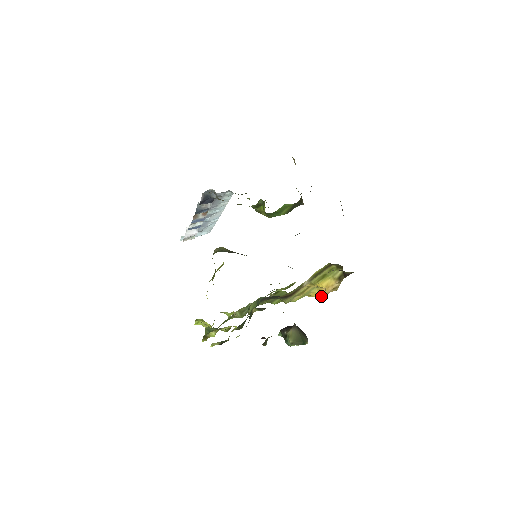
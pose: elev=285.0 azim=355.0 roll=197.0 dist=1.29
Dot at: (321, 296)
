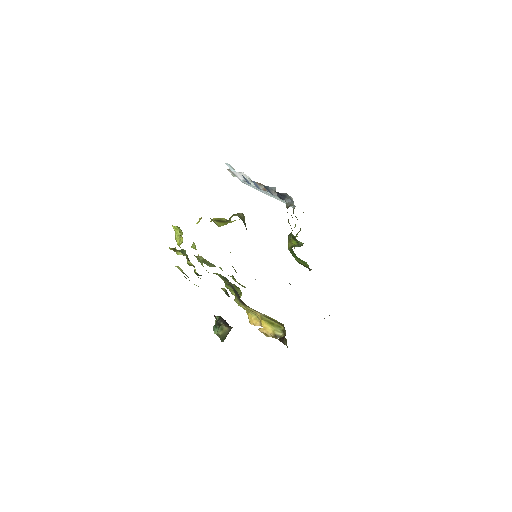
Dot at: (252, 322)
